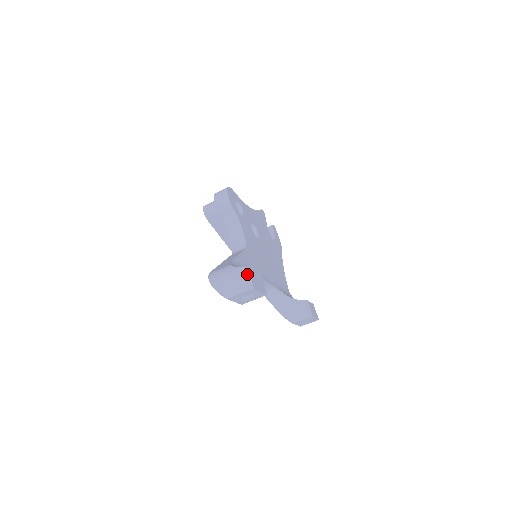
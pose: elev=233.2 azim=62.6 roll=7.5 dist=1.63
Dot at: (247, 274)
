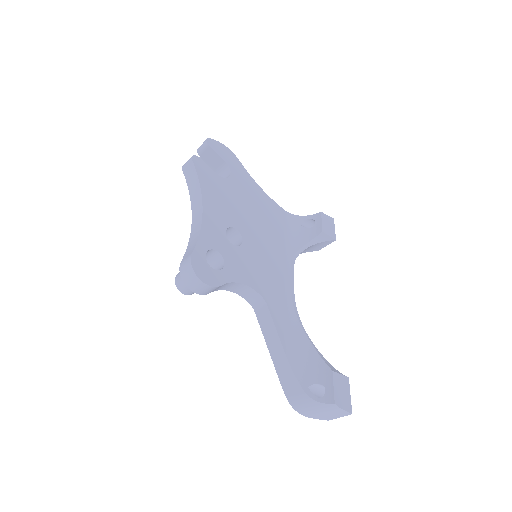
Dot at: (338, 409)
